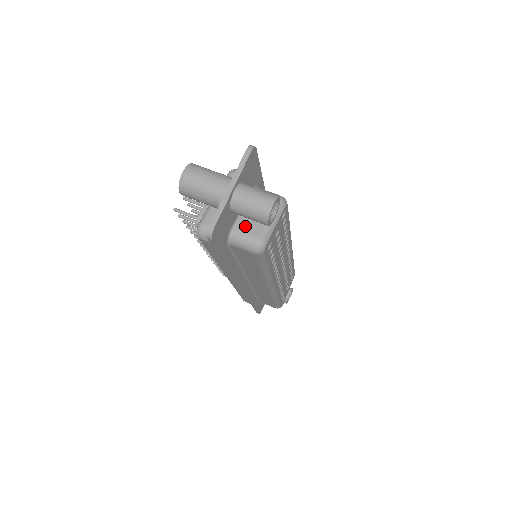
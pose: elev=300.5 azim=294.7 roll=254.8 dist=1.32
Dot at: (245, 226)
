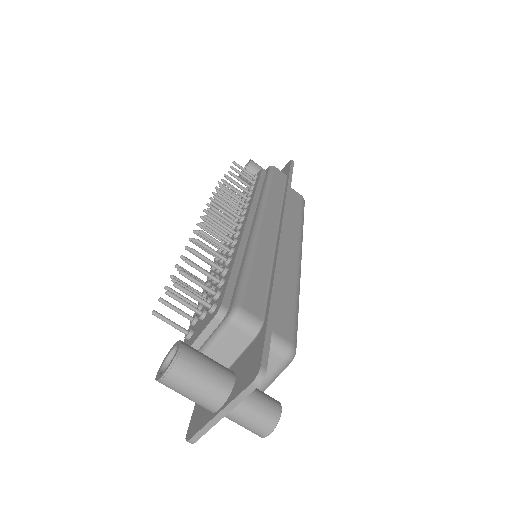
Dot at: occluded
